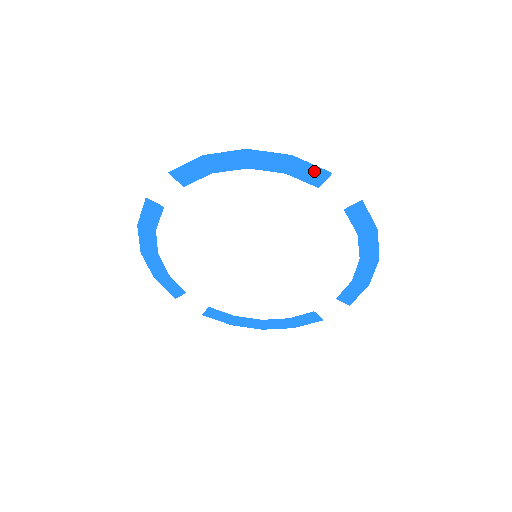
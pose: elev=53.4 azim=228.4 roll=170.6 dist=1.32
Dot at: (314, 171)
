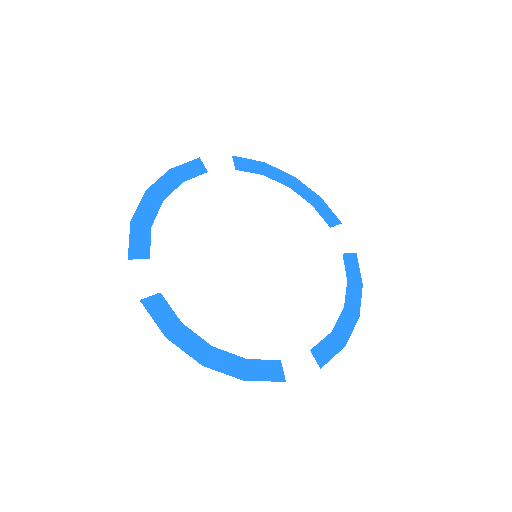
Dot at: (331, 215)
